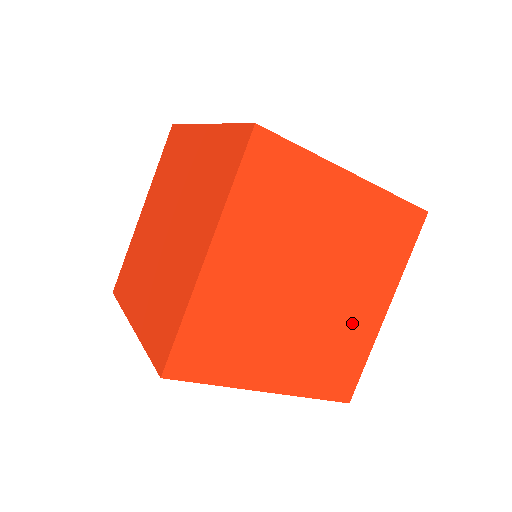
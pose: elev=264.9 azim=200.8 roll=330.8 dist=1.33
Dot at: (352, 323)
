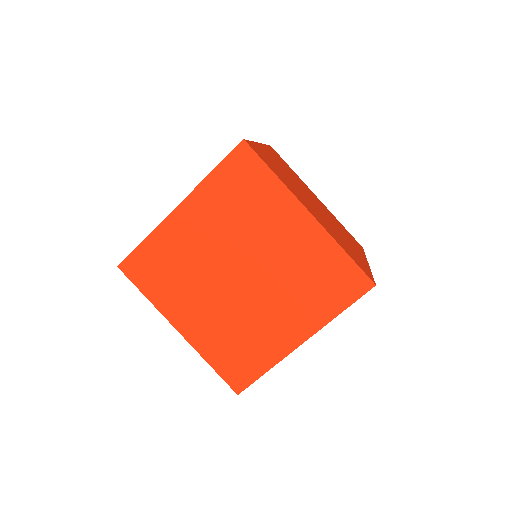
Dot at: occluded
